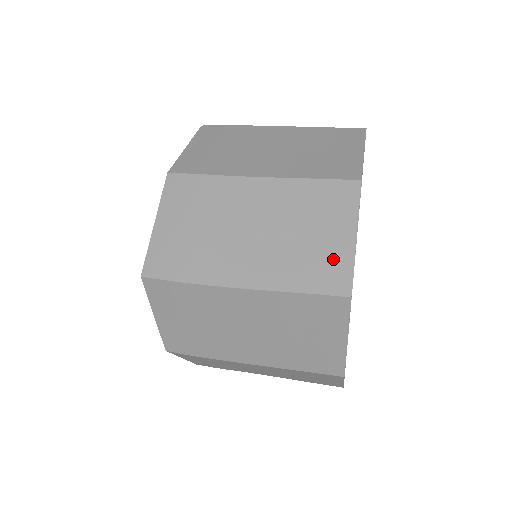
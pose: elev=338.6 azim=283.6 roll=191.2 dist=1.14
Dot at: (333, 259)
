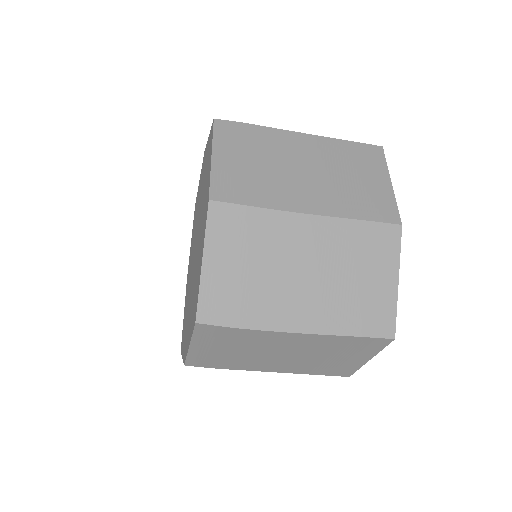
Dot at: occluded
